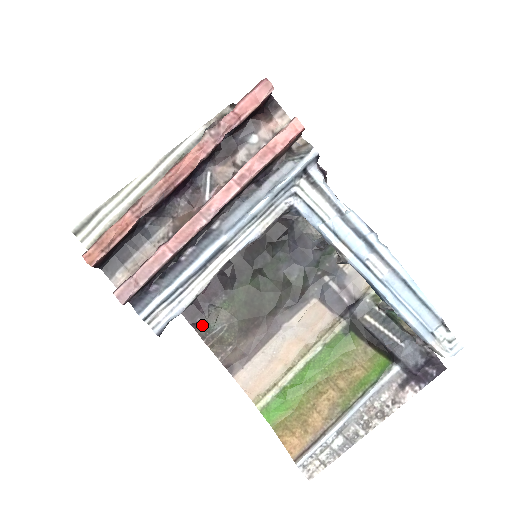
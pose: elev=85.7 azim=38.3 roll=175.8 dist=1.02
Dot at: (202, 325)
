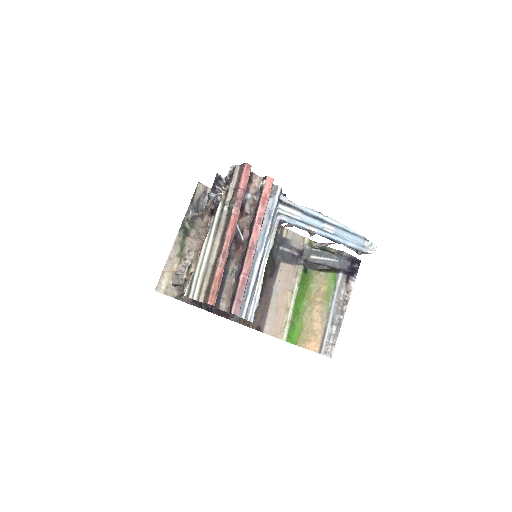
Dot at: (232, 314)
